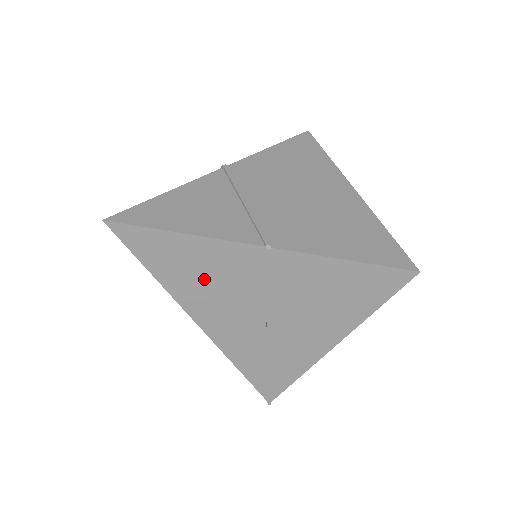
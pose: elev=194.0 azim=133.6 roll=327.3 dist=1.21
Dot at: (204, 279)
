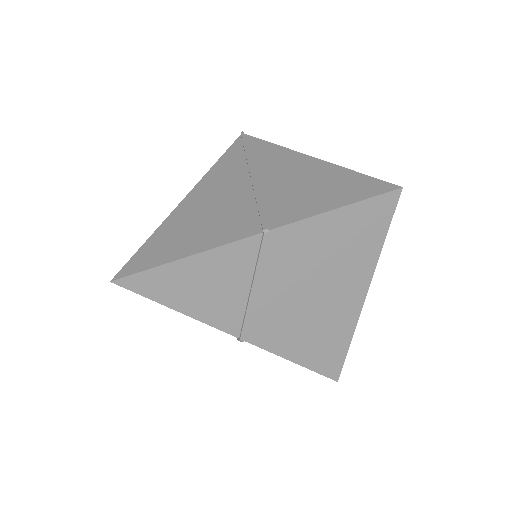
Dot at: occluded
